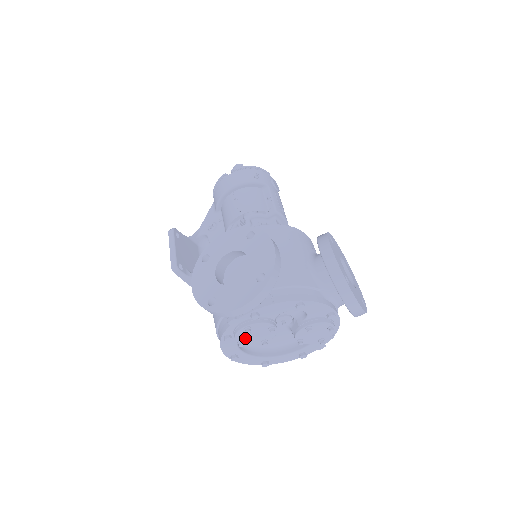
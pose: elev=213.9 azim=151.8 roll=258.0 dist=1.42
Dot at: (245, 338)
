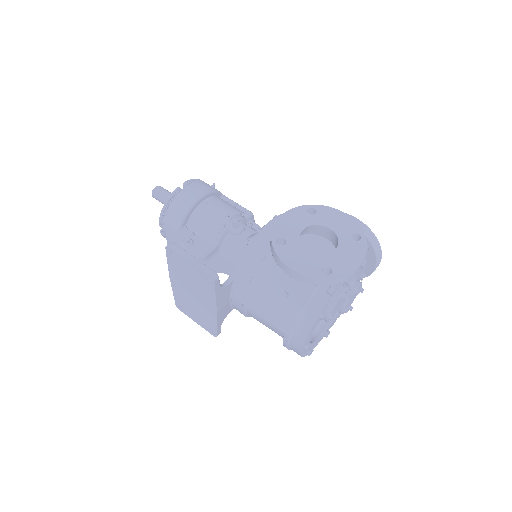
Dot at: (334, 310)
